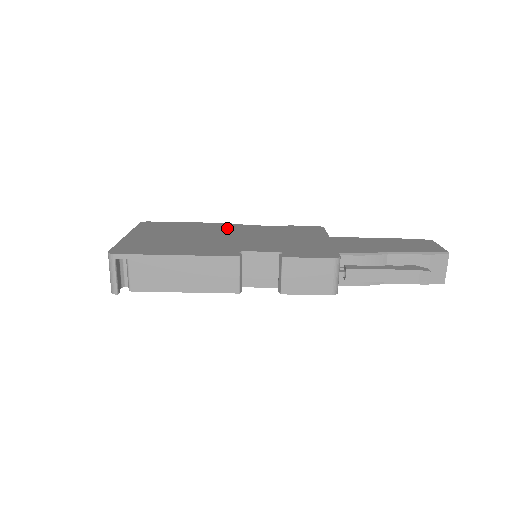
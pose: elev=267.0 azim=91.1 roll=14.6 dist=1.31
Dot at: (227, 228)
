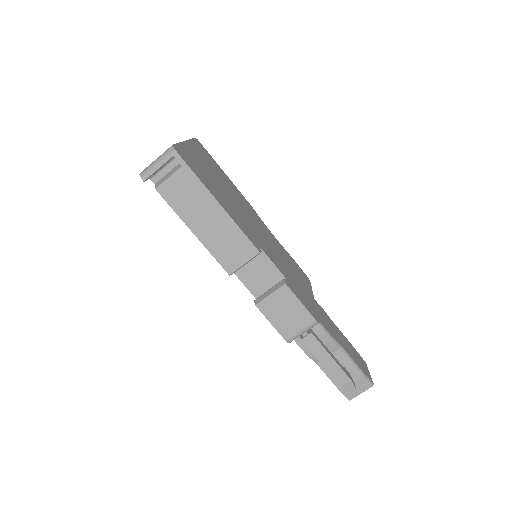
Dot at: (253, 213)
